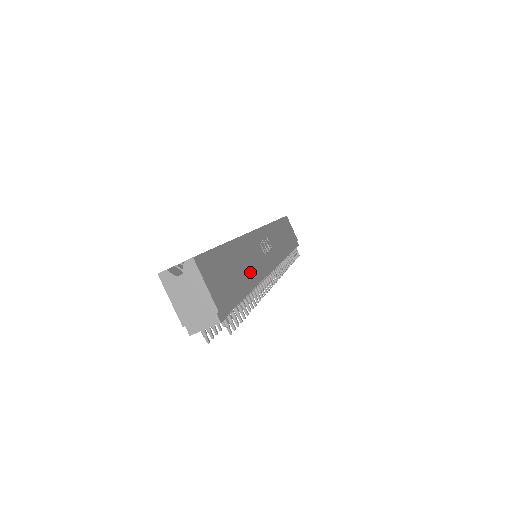
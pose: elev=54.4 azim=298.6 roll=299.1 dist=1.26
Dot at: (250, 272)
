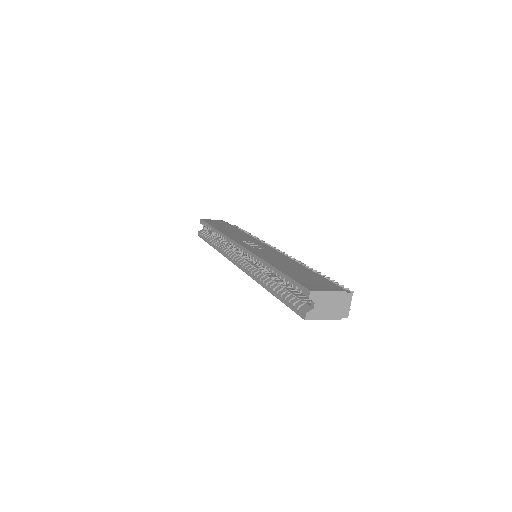
Dot at: (292, 263)
